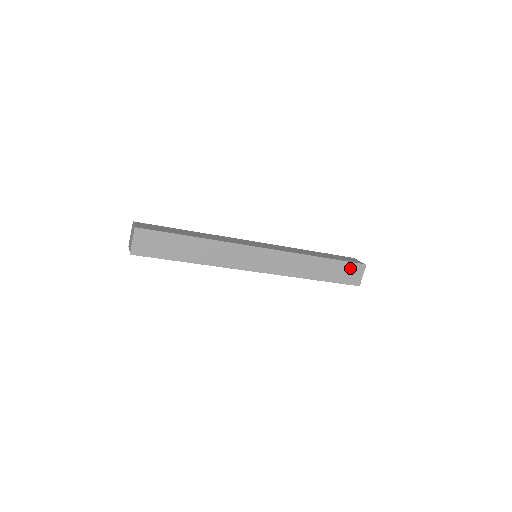
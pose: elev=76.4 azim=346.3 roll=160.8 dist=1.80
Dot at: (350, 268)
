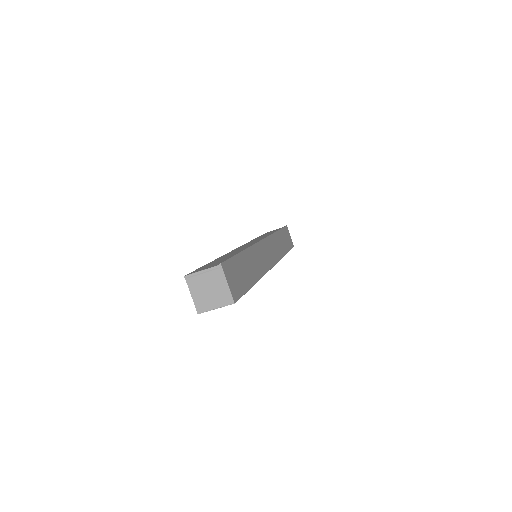
Dot at: (286, 233)
